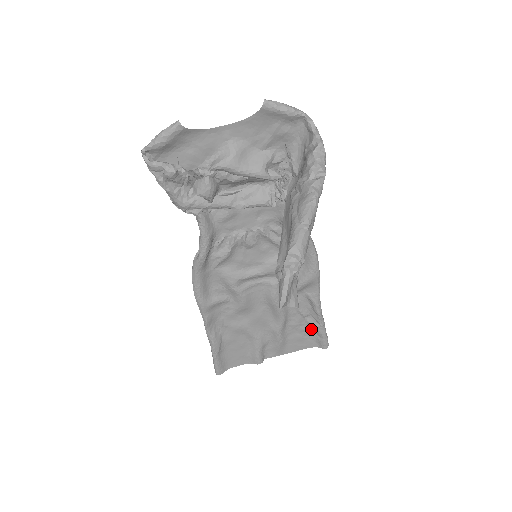
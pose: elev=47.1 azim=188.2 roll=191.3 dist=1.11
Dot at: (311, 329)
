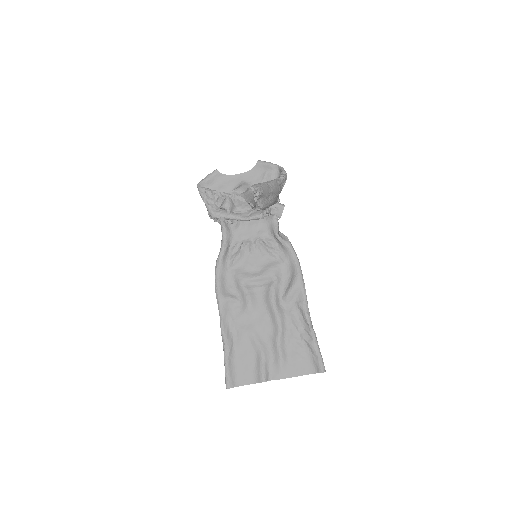
Dot at: (307, 348)
